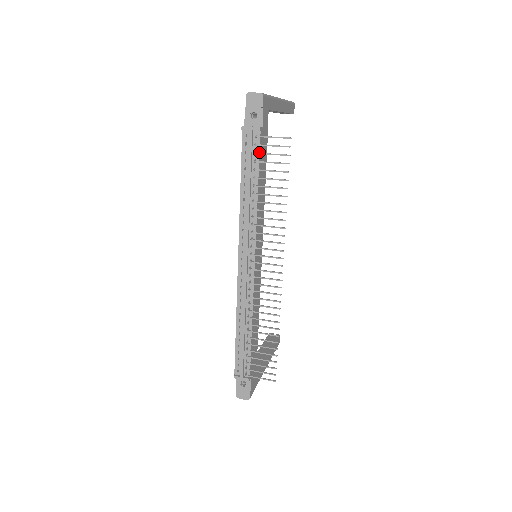
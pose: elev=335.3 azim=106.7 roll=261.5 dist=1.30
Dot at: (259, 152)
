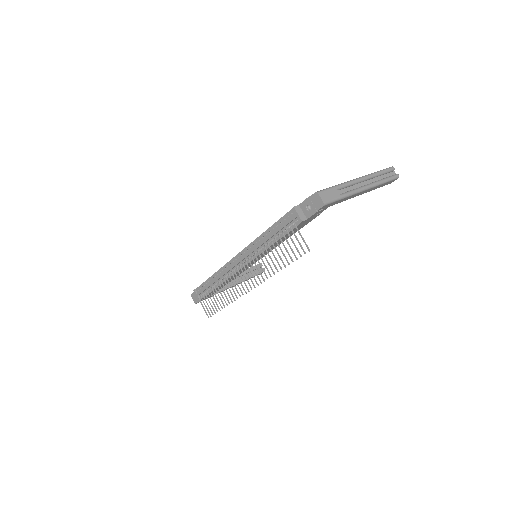
Dot at: occluded
